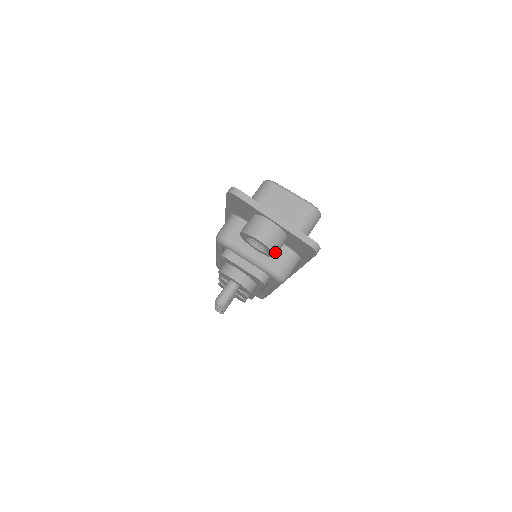
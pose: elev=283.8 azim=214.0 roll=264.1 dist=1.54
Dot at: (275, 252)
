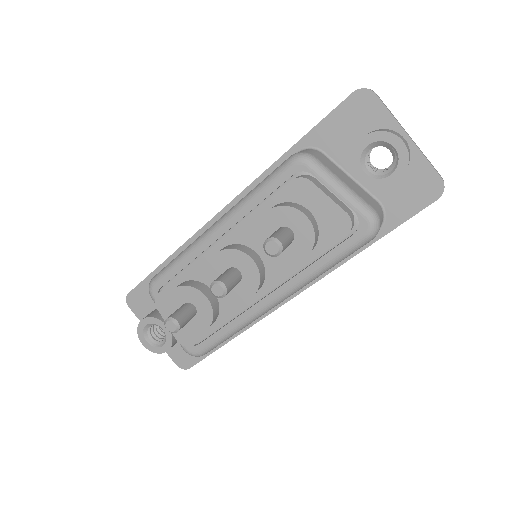
Dot at: (405, 171)
